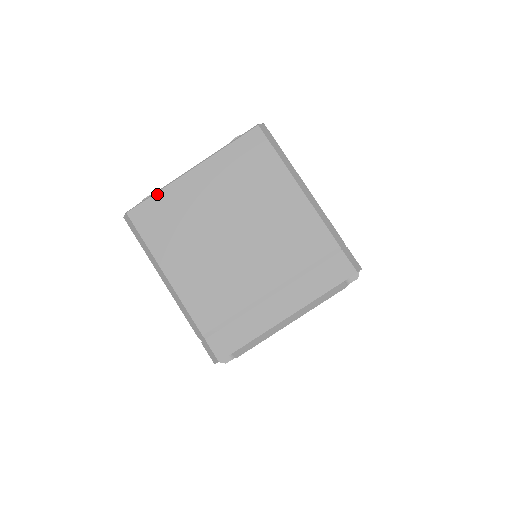
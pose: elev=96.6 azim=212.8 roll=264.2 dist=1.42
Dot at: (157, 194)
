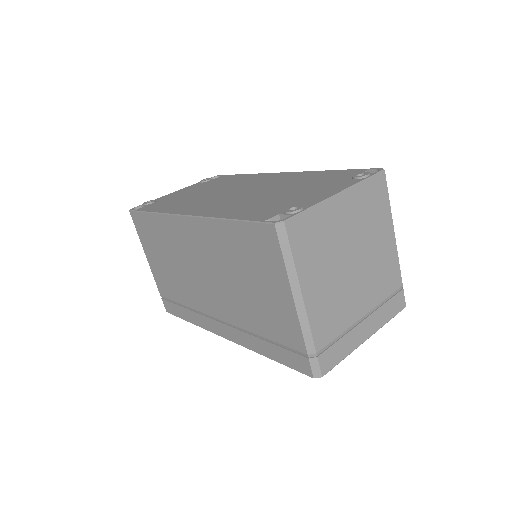
Dot at: (311, 210)
